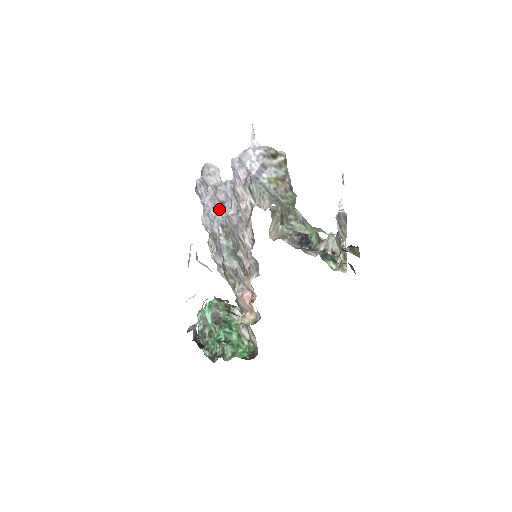
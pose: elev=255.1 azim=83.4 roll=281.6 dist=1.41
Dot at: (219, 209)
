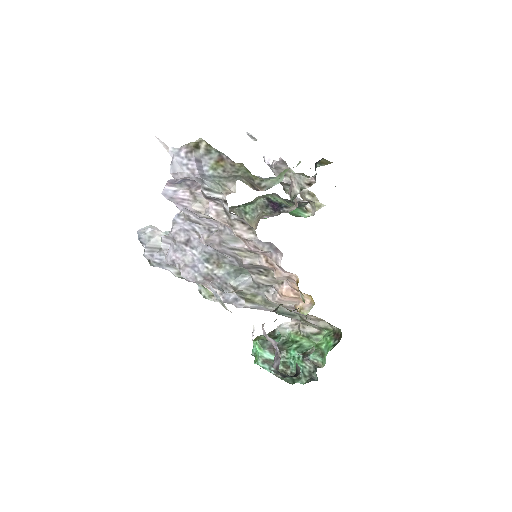
Dot at: (190, 250)
